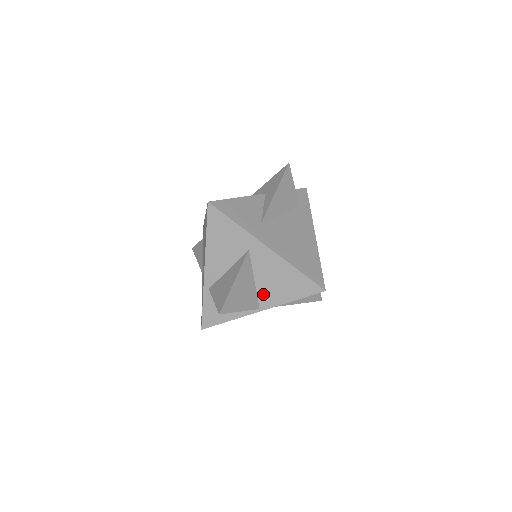
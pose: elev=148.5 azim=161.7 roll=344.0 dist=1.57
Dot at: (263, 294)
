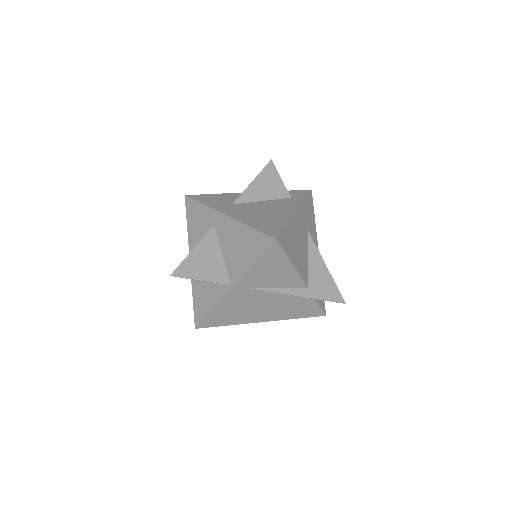
Dot at: (231, 267)
